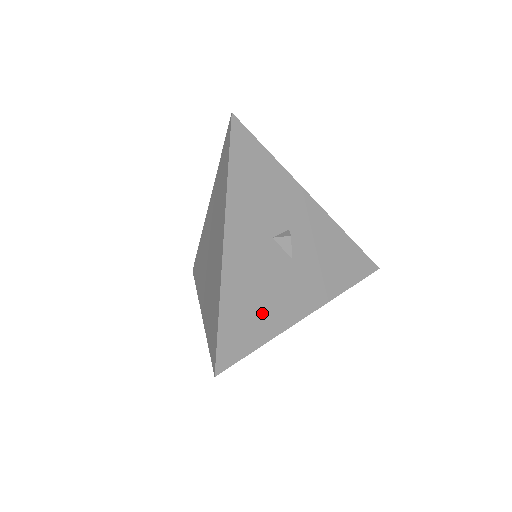
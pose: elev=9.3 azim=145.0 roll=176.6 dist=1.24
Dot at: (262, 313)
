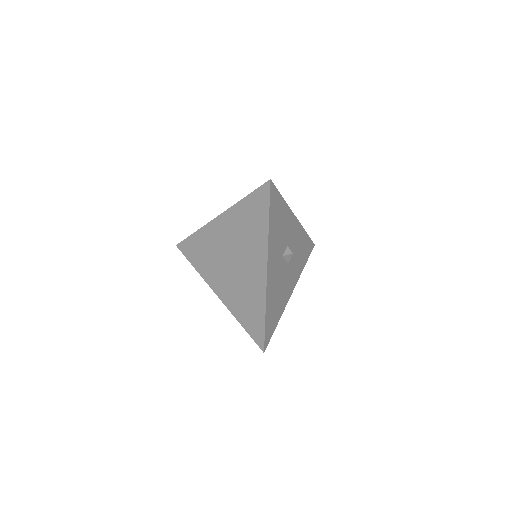
Dot at: (278, 305)
